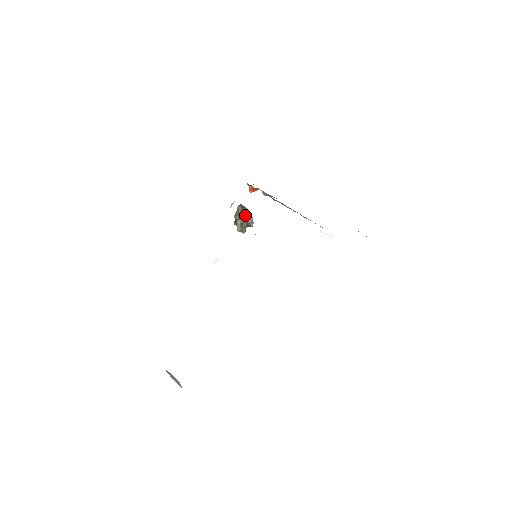
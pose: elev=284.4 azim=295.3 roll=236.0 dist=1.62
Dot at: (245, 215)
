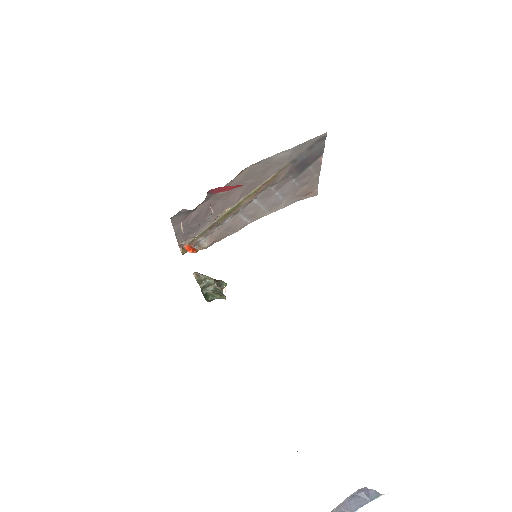
Dot at: (208, 277)
